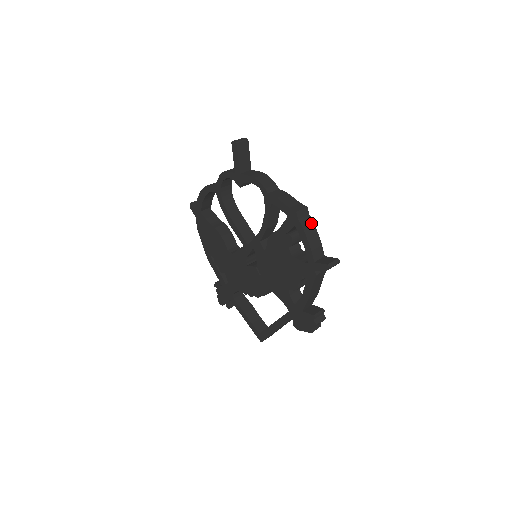
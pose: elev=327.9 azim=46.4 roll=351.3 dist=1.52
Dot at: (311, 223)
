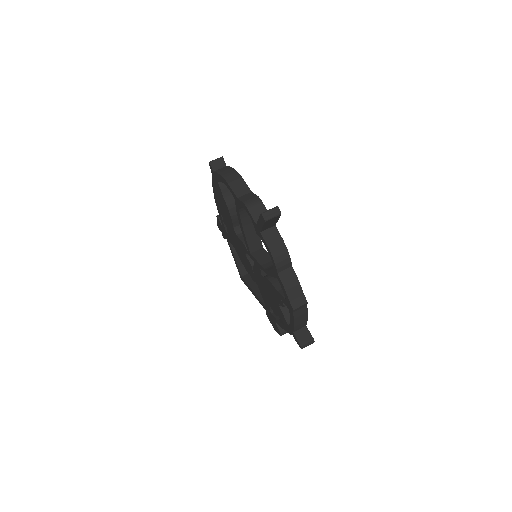
Dot at: (305, 313)
